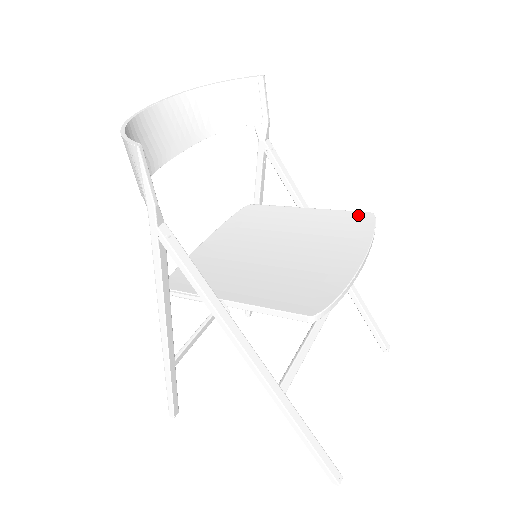
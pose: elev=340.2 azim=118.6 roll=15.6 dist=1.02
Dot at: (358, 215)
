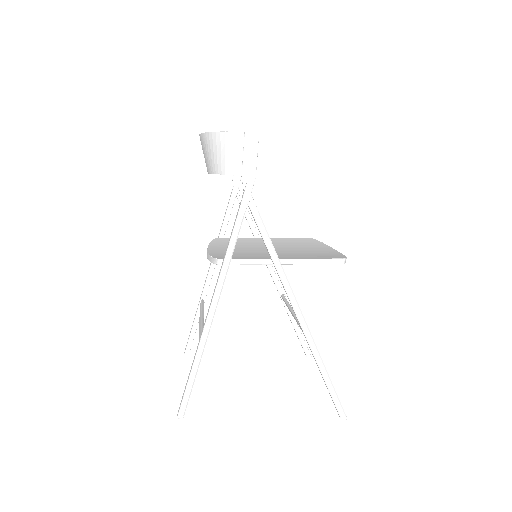
Dot at: (304, 239)
